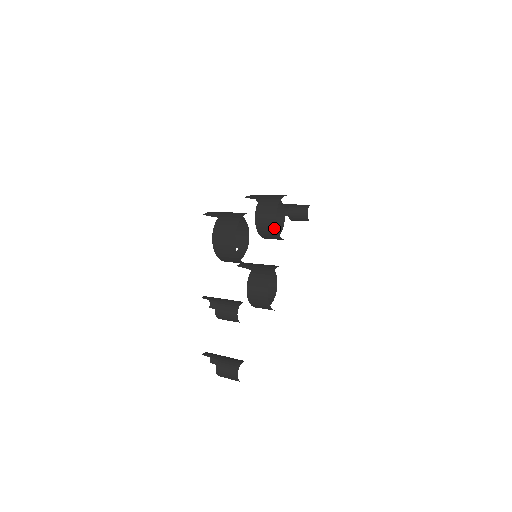
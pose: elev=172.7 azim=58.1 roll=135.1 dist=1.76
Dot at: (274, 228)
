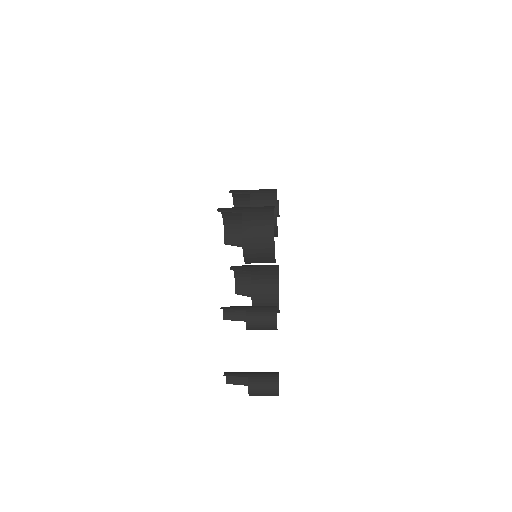
Dot at: (274, 224)
